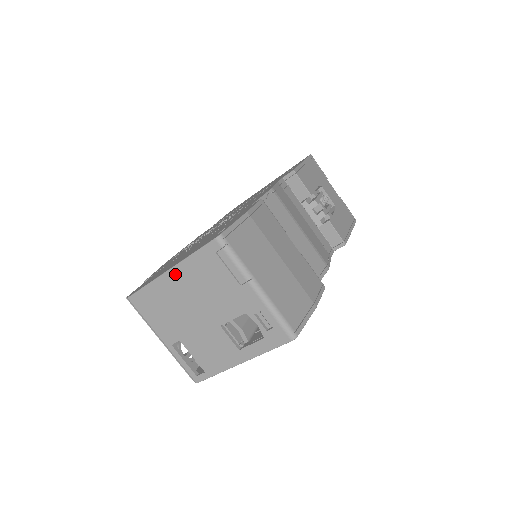
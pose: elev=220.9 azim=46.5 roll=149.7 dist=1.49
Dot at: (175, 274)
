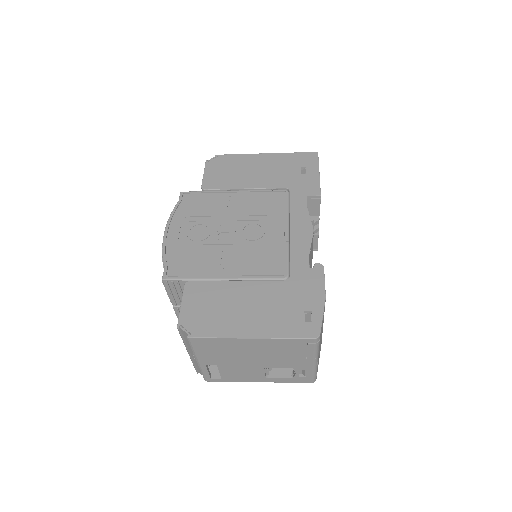
Dot at: (256, 341)
